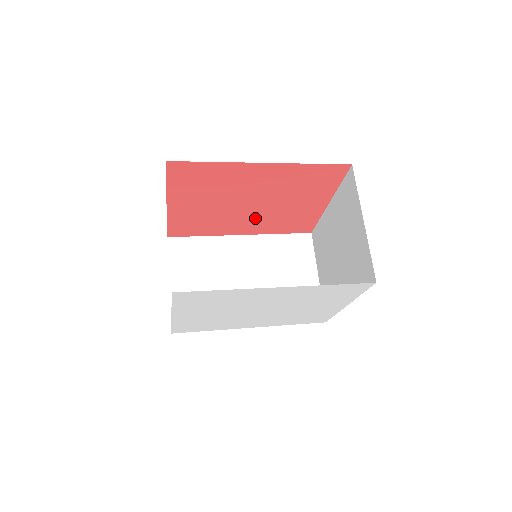
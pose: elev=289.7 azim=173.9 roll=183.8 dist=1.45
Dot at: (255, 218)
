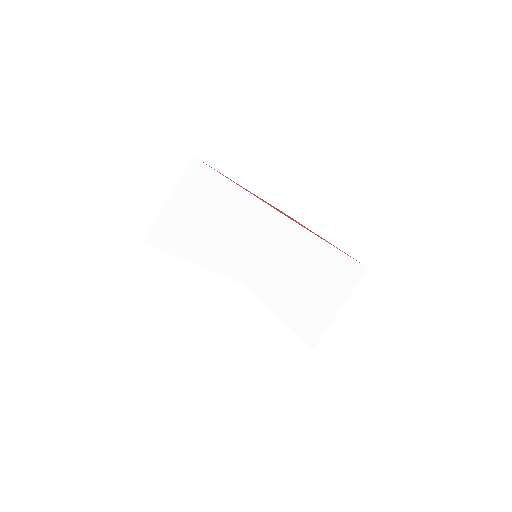
Dot at: occluded
